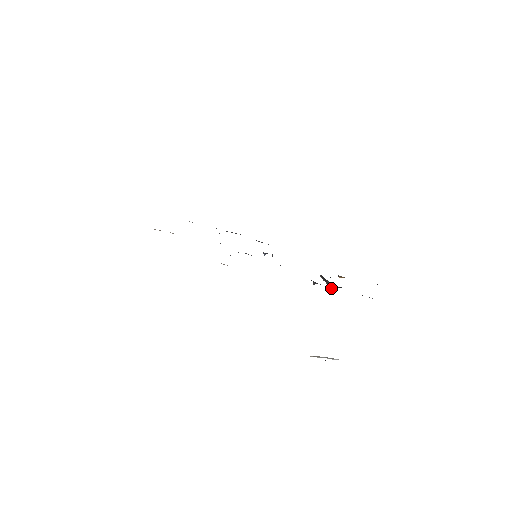
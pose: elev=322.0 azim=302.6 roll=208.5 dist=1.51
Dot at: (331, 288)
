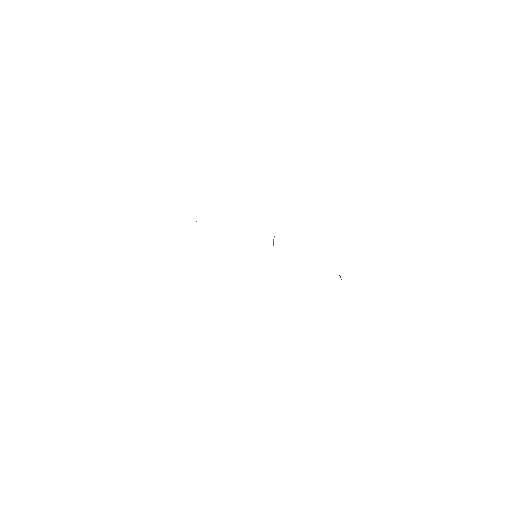
Dot at: (341, 279)
